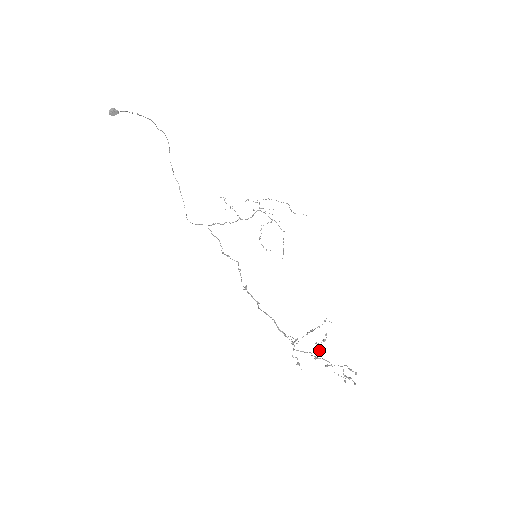
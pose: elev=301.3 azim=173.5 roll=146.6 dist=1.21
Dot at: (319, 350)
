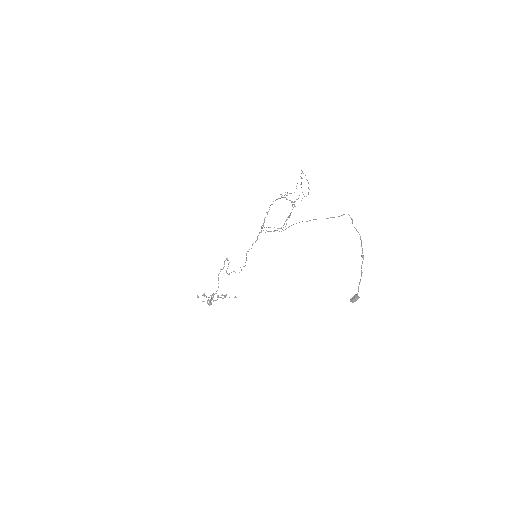
Dot at: occluded
